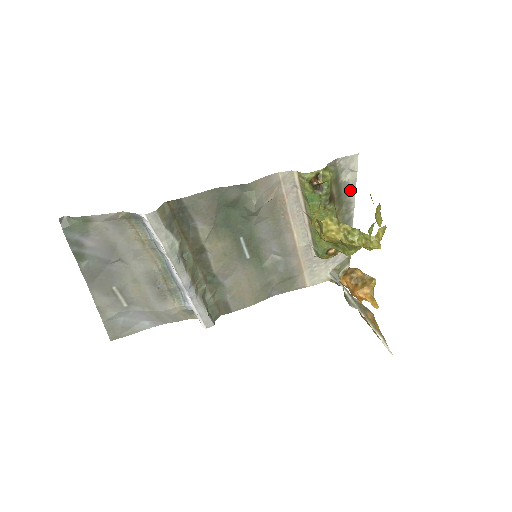
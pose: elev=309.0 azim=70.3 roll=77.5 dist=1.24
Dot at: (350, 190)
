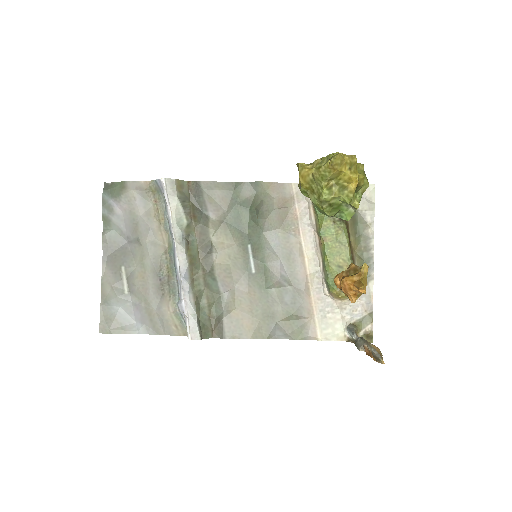
Dot at: (368, 223)
